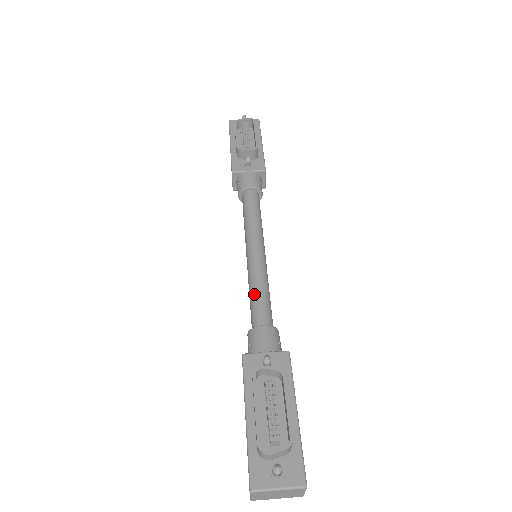
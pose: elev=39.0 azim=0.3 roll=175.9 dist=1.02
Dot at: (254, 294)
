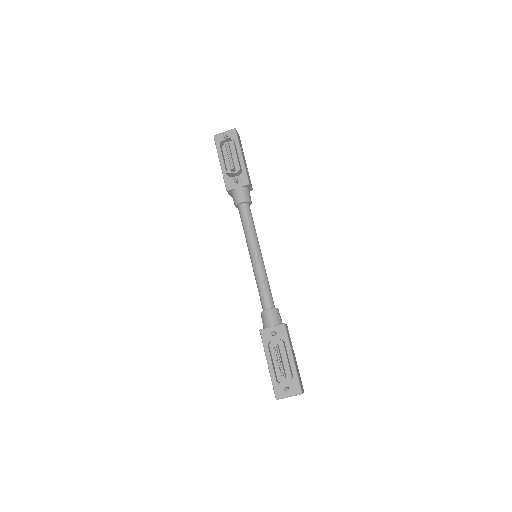
Dot at: (259, 288)
